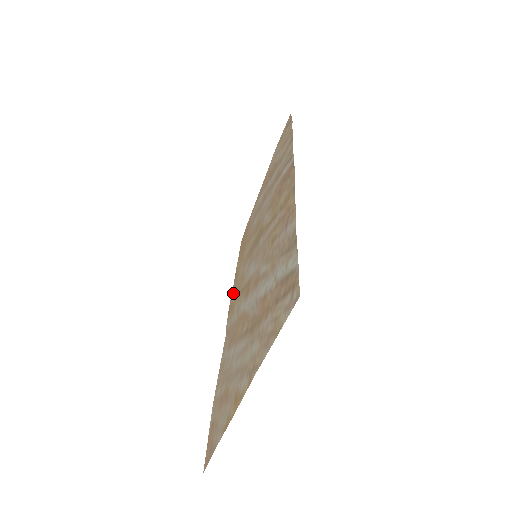
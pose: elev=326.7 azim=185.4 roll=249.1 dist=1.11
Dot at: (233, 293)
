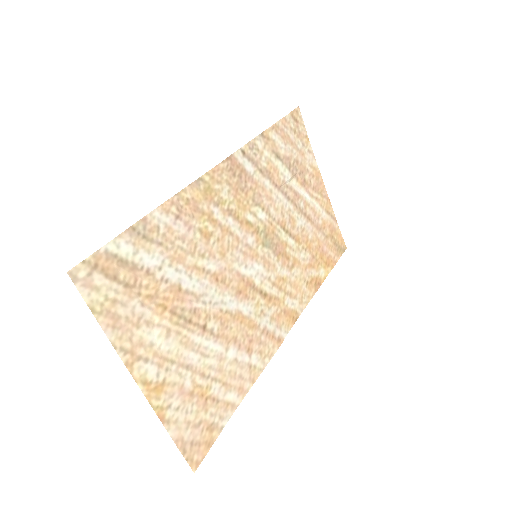
Dot at: (299, 301)
